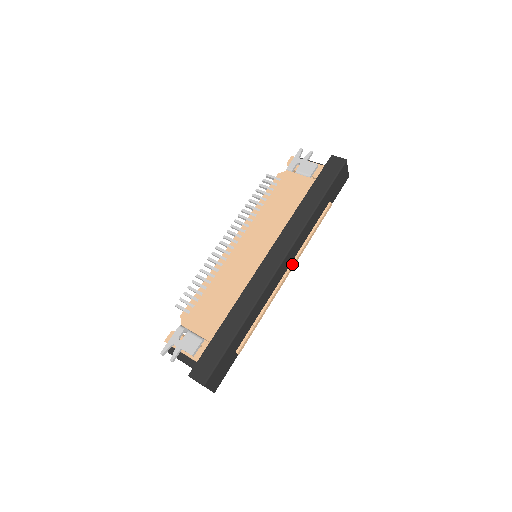
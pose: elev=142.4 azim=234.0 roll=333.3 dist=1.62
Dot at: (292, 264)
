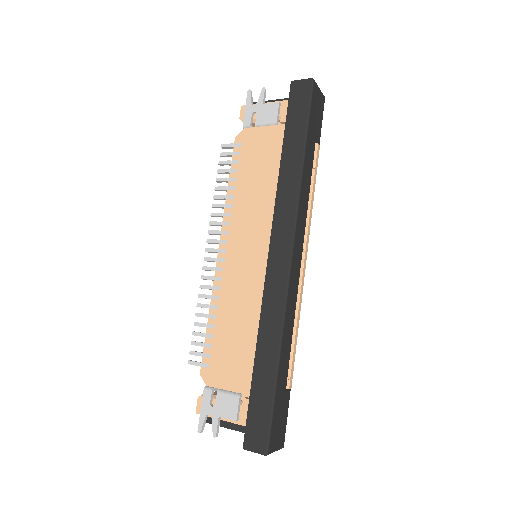
Dot at: (304, 246)
